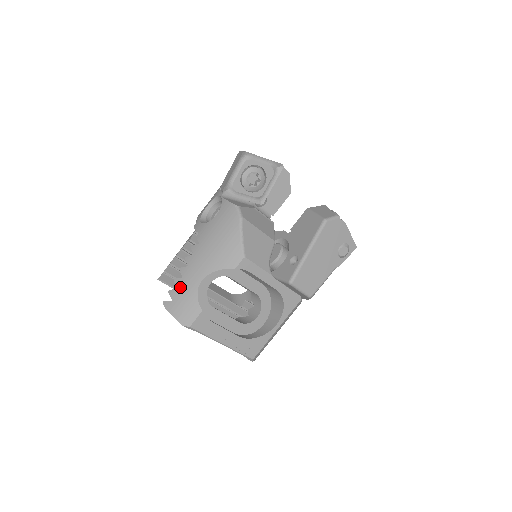
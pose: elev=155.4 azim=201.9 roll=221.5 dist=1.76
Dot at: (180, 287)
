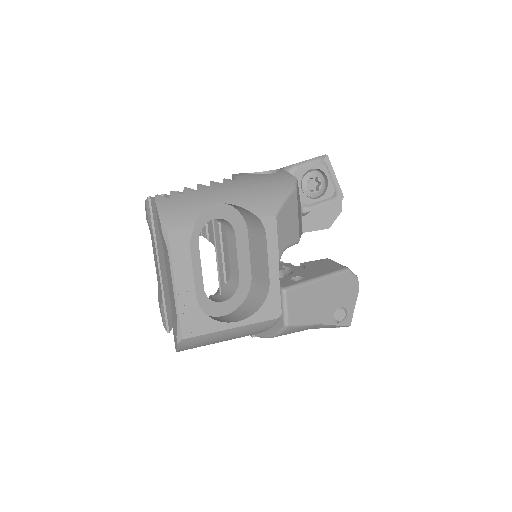
Dot at: (188, 194)
